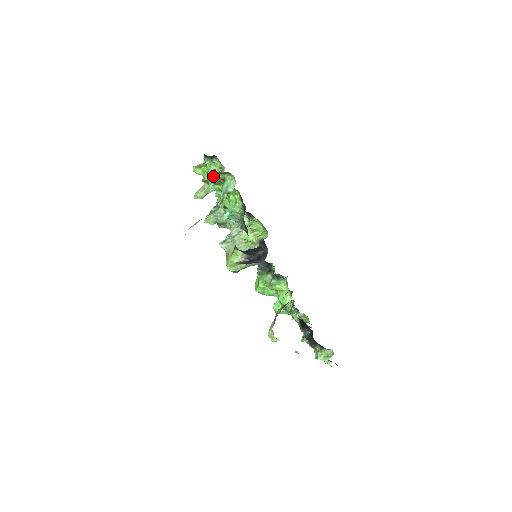
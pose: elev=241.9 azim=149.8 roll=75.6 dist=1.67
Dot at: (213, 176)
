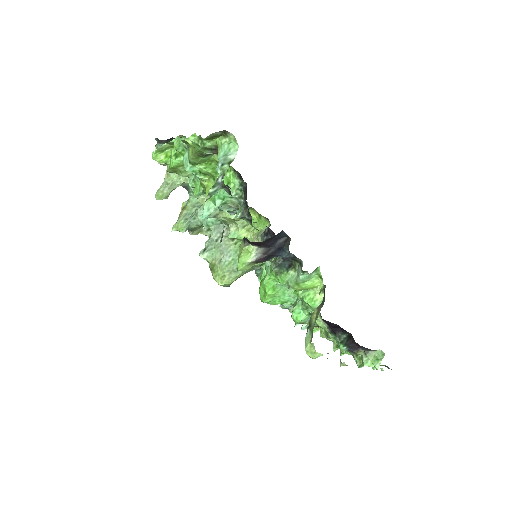
Dot at: (193, 151)
